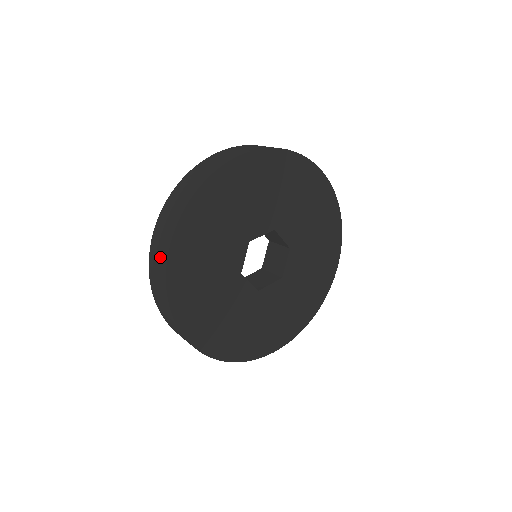
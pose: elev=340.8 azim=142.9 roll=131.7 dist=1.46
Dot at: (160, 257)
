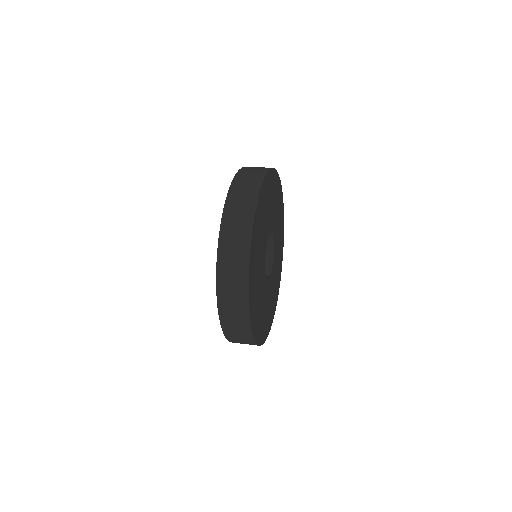
Dot at: (241, 225)
